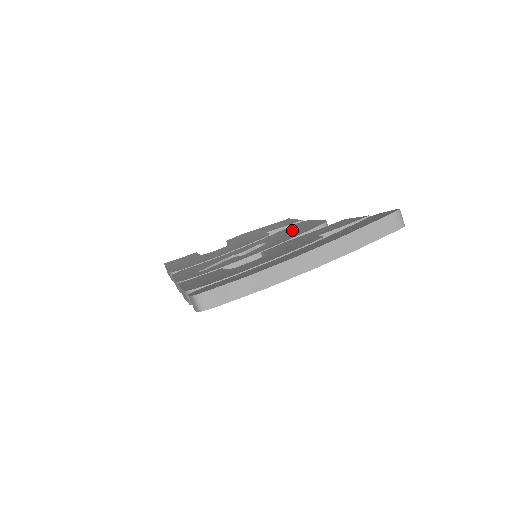
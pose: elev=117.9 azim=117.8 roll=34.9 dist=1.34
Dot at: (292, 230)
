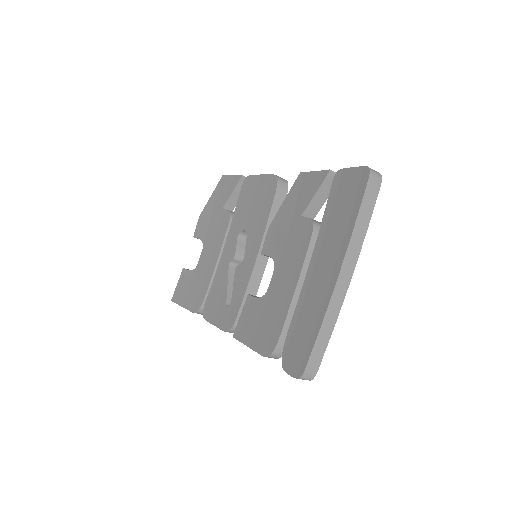
Dot at: (251, 200)
